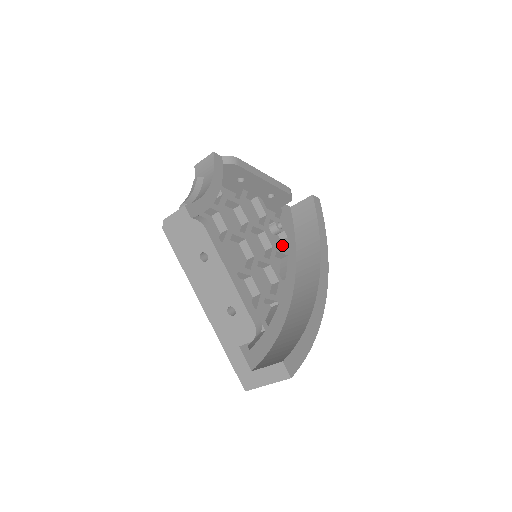
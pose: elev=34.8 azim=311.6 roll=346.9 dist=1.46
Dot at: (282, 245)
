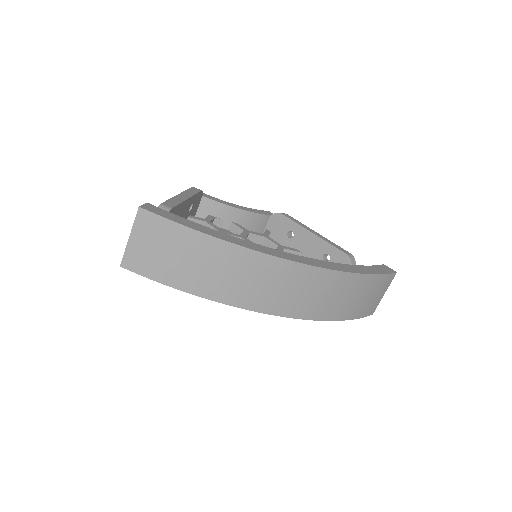
Dot at: occluded
